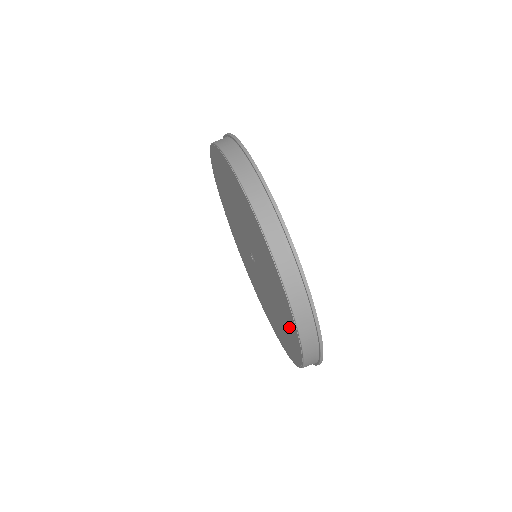
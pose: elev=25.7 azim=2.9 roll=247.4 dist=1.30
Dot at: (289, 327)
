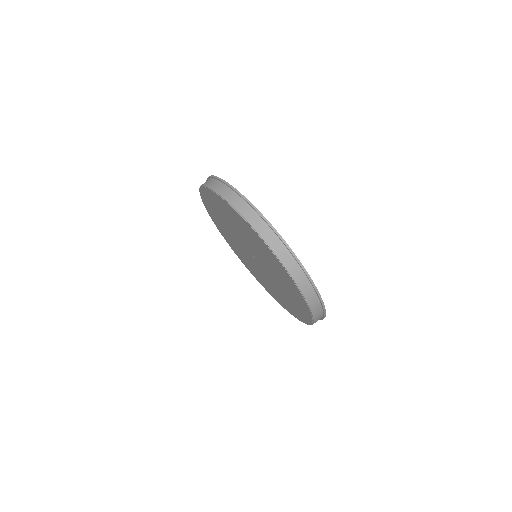
Dot at: (266, 251)
